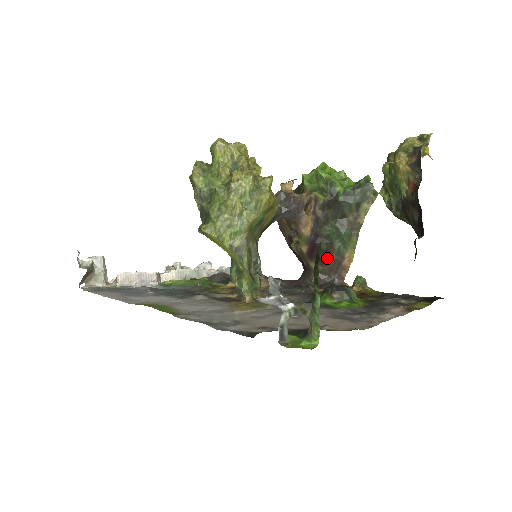
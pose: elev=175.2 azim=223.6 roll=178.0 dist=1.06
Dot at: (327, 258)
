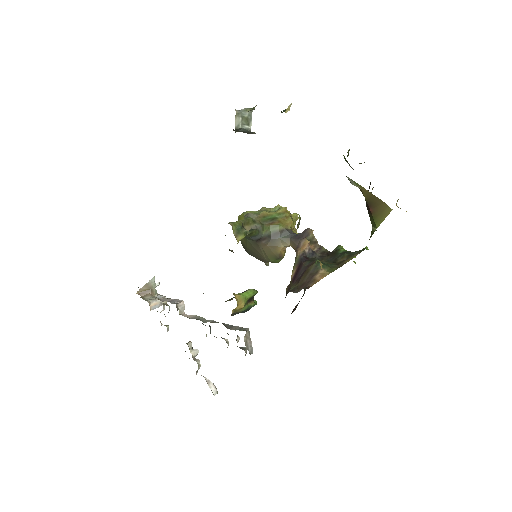
Dot at: (305, 274)
